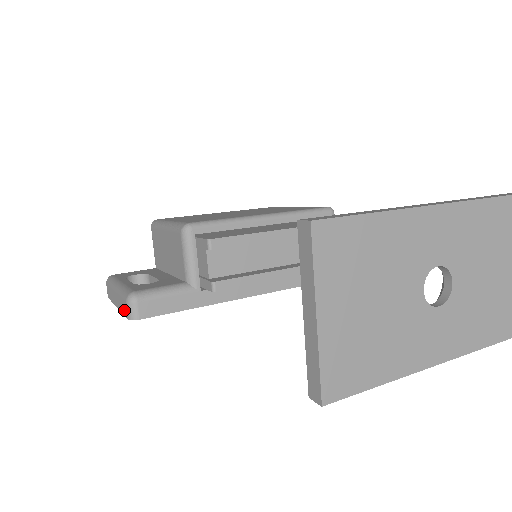
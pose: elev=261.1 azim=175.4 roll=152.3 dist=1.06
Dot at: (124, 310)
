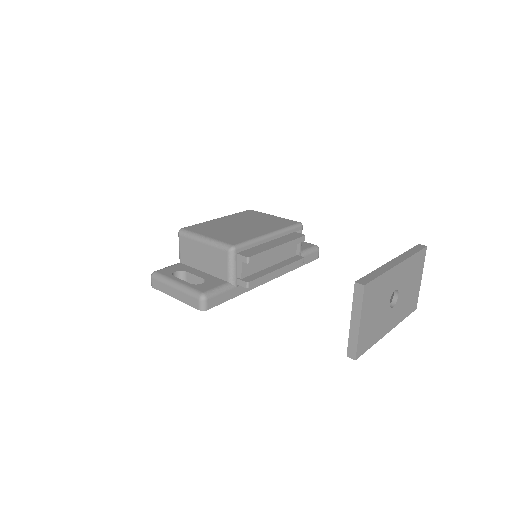
Dot at: (192, 303)
